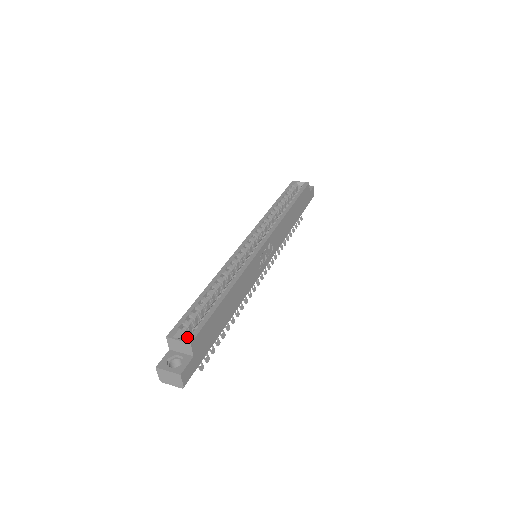
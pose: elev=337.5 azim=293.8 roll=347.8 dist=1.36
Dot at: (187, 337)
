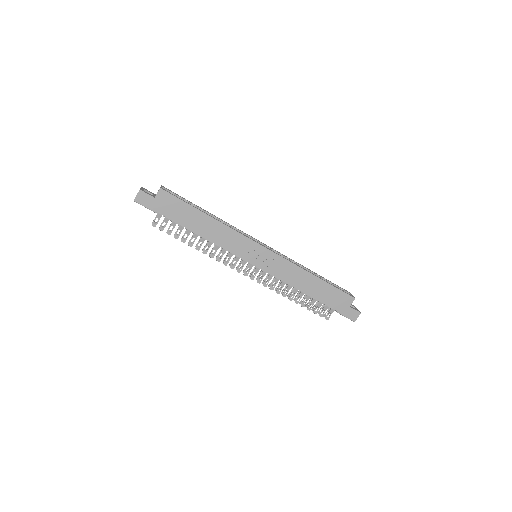
Dot at: (164, 190)
